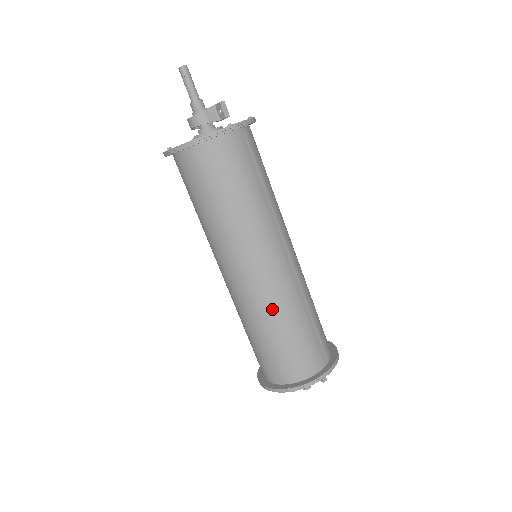
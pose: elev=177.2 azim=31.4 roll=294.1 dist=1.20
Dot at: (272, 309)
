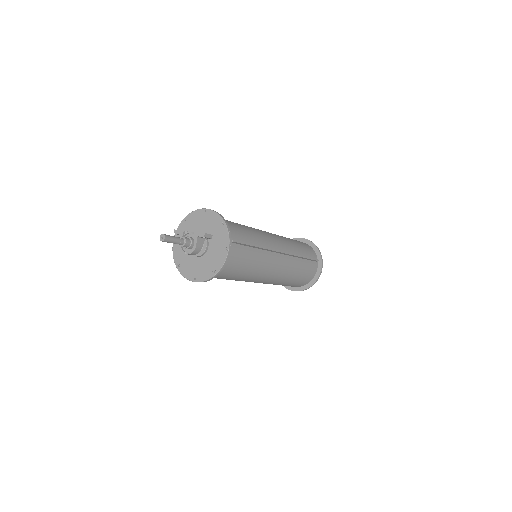
Dot at: (287, 276)
